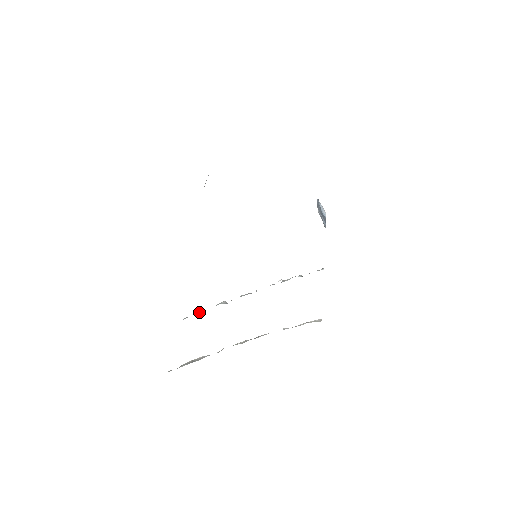
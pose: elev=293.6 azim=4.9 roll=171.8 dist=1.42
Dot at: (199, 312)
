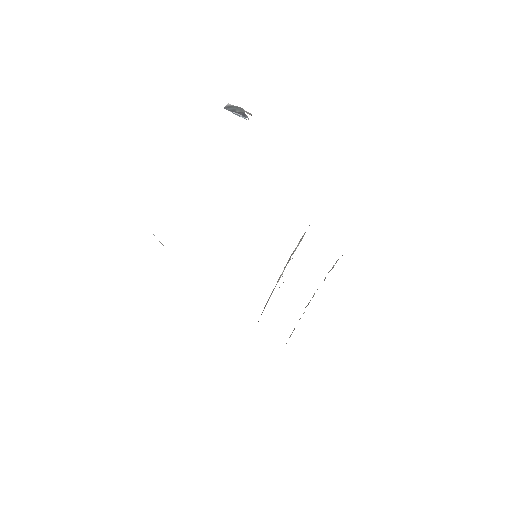
Dot at: occluded
